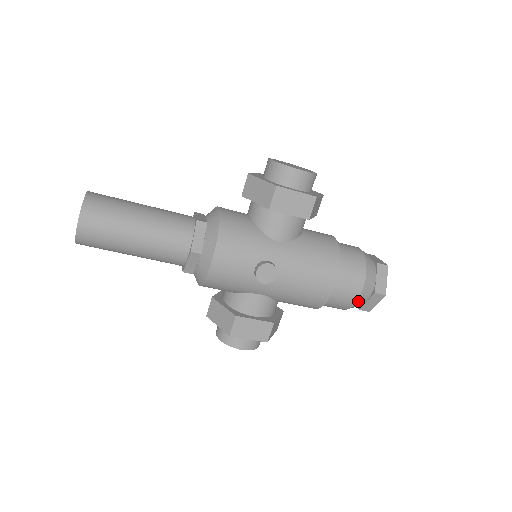
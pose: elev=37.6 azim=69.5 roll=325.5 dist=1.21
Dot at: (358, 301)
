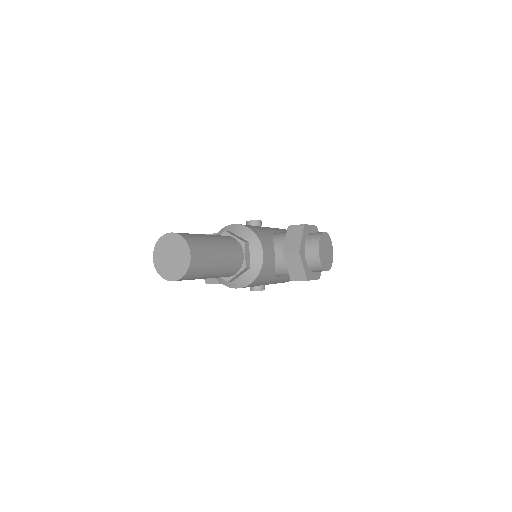
Dot at: occluded
